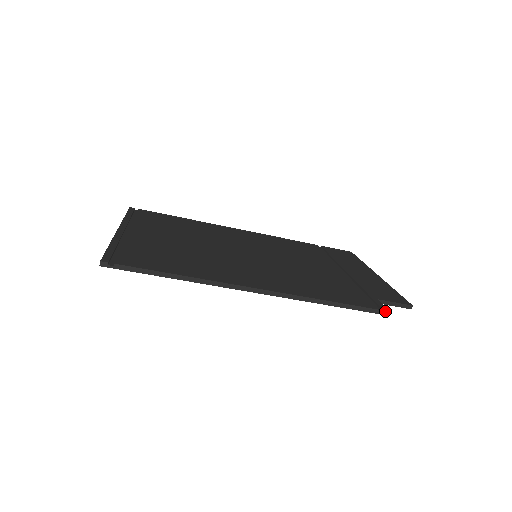
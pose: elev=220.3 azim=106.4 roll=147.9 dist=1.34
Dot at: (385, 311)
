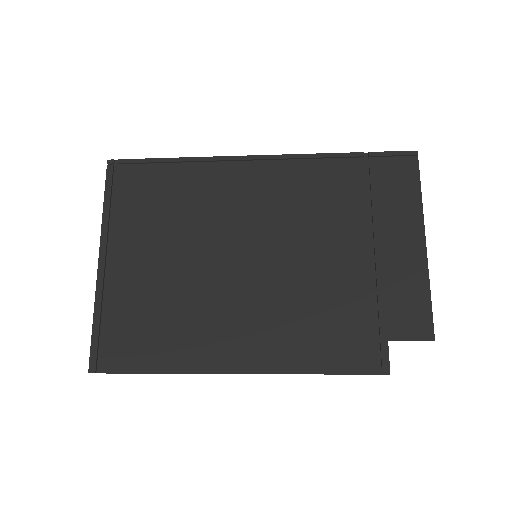
Dot at: (384, 374)
